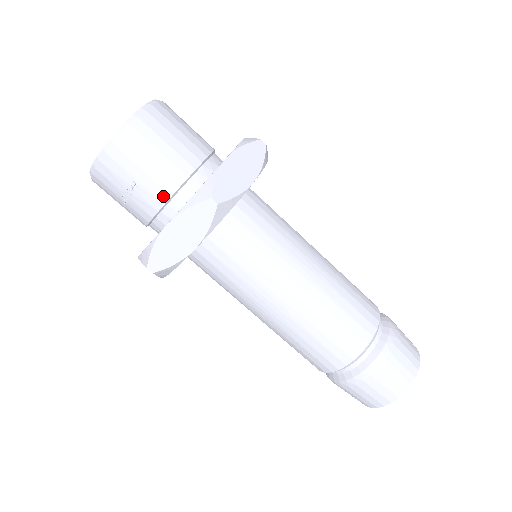
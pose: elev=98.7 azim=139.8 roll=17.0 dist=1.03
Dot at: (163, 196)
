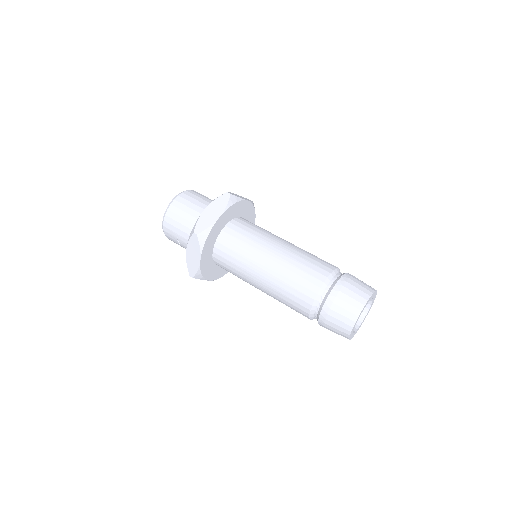
Dot at: occluded
